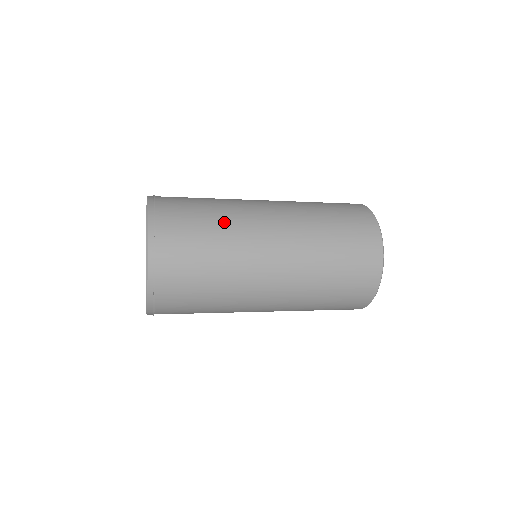
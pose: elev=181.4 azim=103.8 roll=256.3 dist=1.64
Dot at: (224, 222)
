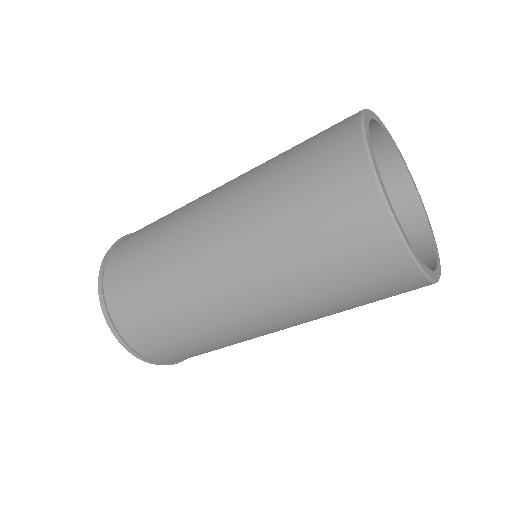
Dot at: (159, 247)
